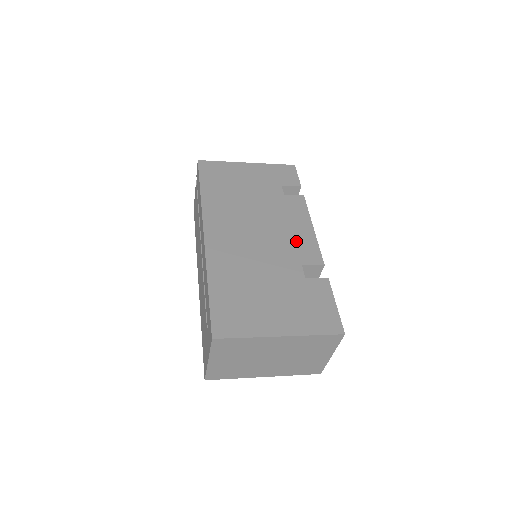
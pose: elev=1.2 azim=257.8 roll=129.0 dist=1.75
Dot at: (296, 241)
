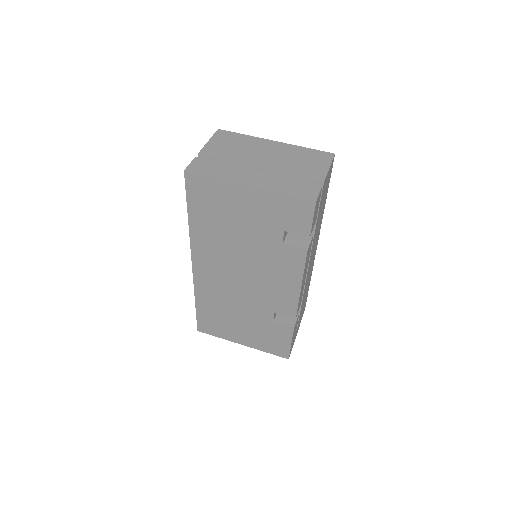
Dot at: (277, 294)
